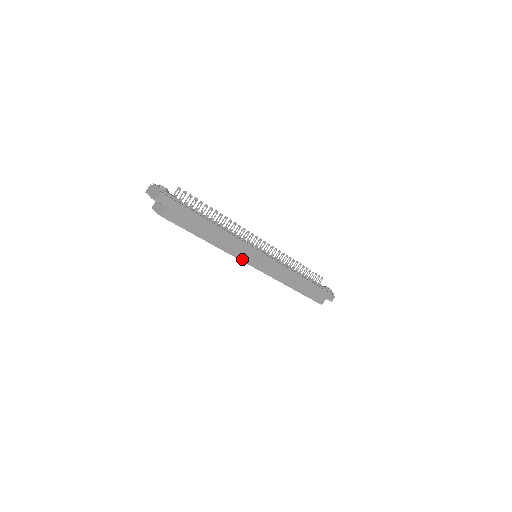
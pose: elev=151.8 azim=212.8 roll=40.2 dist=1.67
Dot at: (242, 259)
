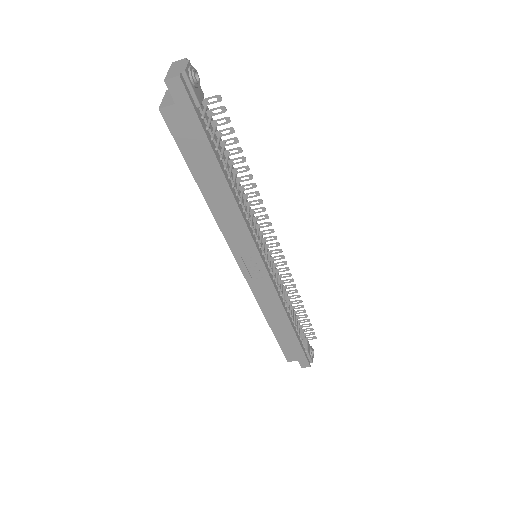
Dot at: (232, 246)
